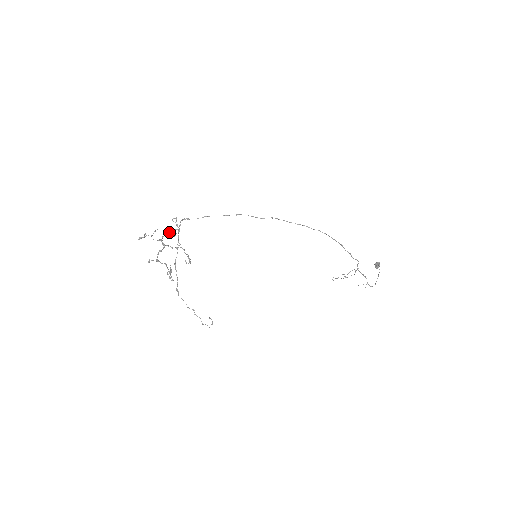
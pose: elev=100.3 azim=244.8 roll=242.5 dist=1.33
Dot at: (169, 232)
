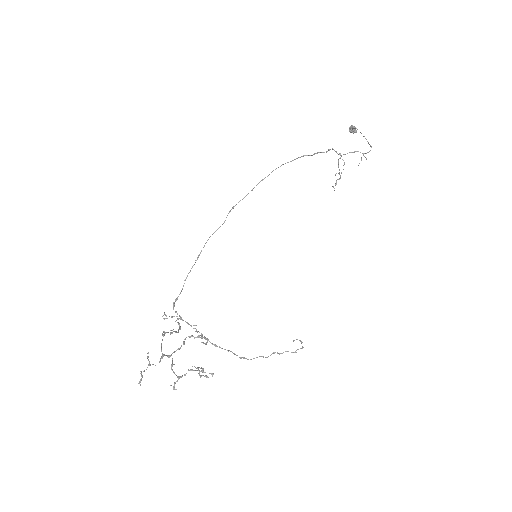
Dot at: (162, 340)
